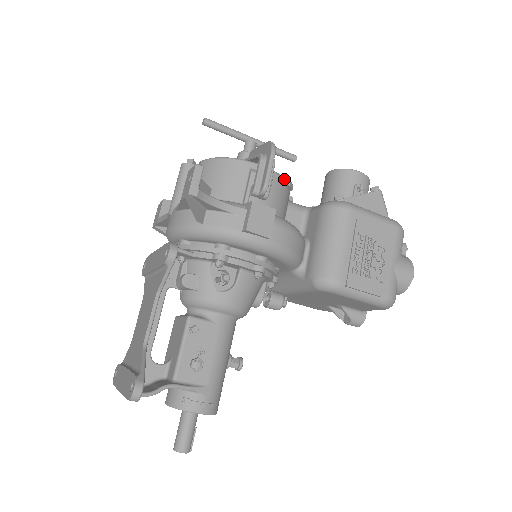
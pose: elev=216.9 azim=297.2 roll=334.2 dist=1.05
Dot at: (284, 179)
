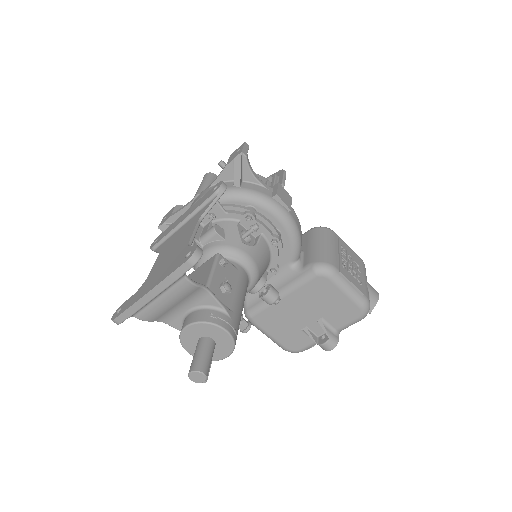
Dot at: occluded
